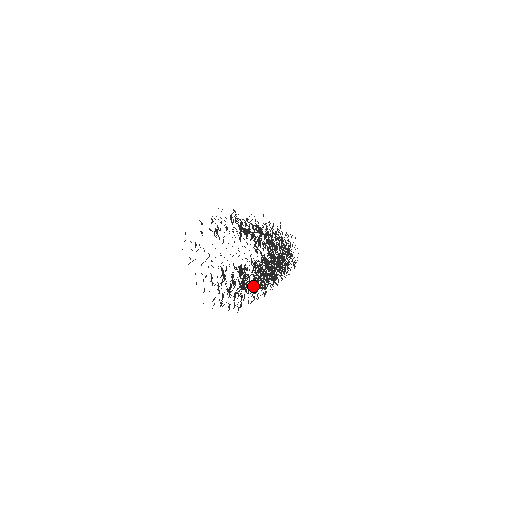
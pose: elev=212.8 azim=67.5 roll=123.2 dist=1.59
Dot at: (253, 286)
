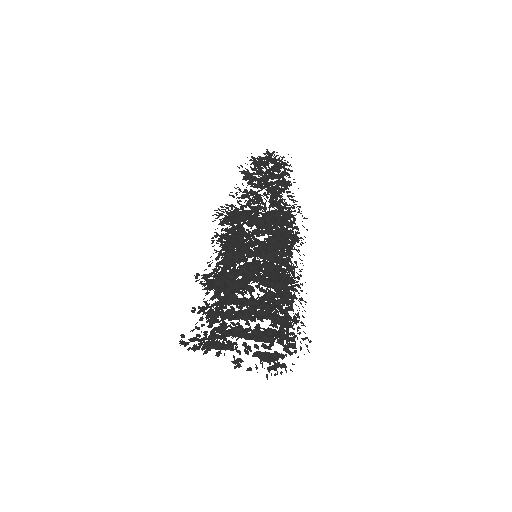
Dot at: occluded
